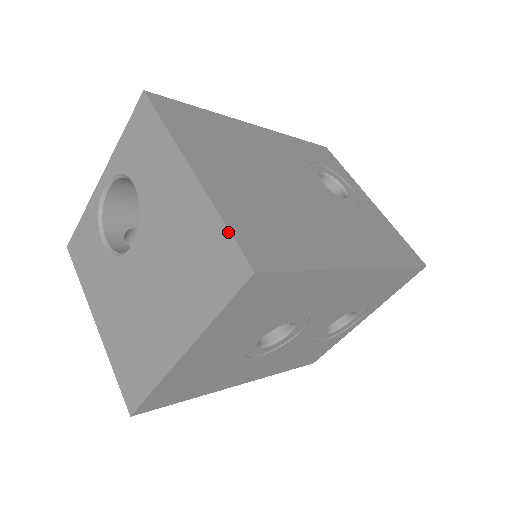
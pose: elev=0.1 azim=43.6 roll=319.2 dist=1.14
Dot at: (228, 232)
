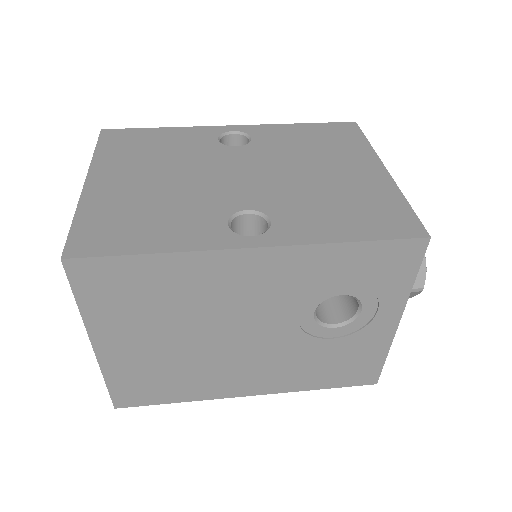
Dot at: (107, 387)
